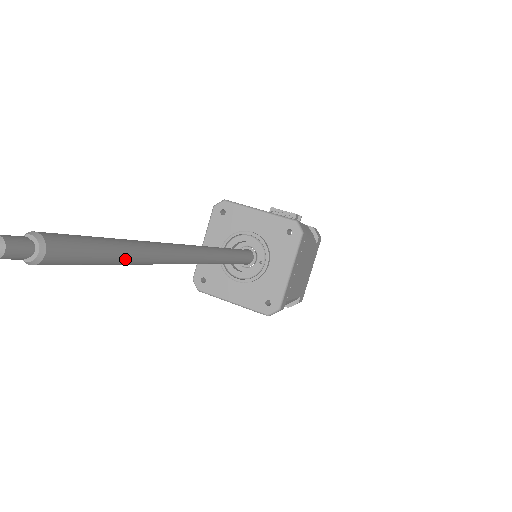
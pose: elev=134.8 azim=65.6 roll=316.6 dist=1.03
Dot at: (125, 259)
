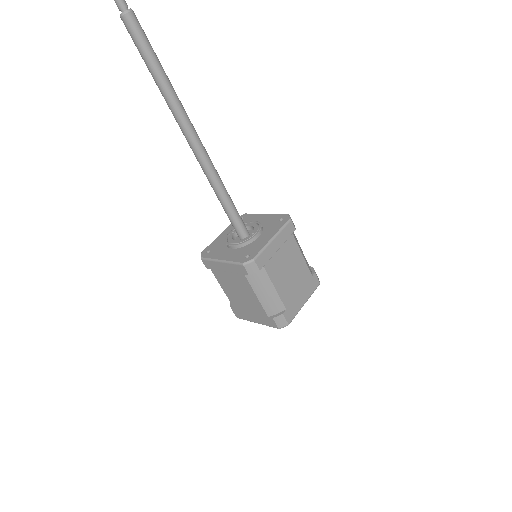
Dot at: (159, 71)
